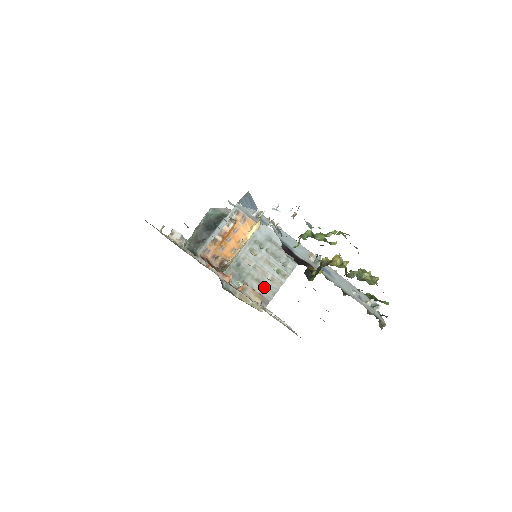
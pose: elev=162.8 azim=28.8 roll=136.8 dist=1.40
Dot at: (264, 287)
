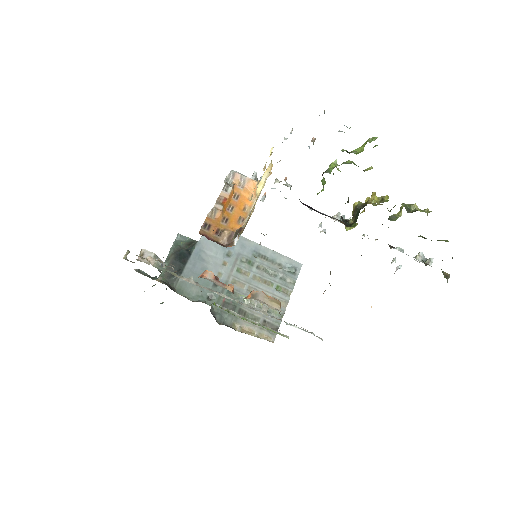
Dot at: (267, 311)
